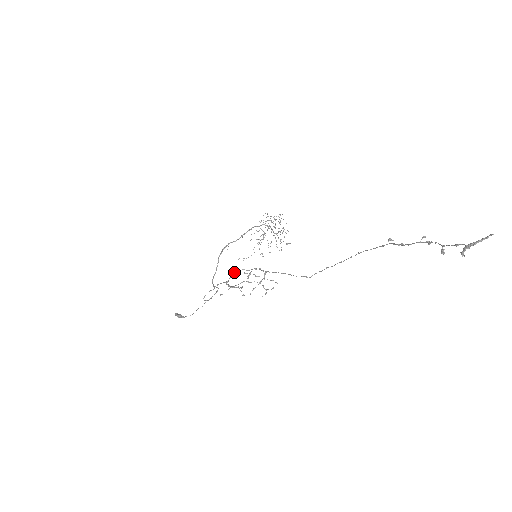
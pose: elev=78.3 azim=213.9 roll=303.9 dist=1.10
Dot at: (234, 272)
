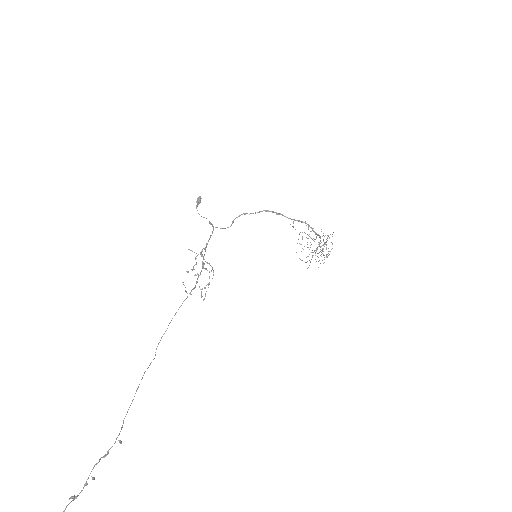
Dot at: occluded
